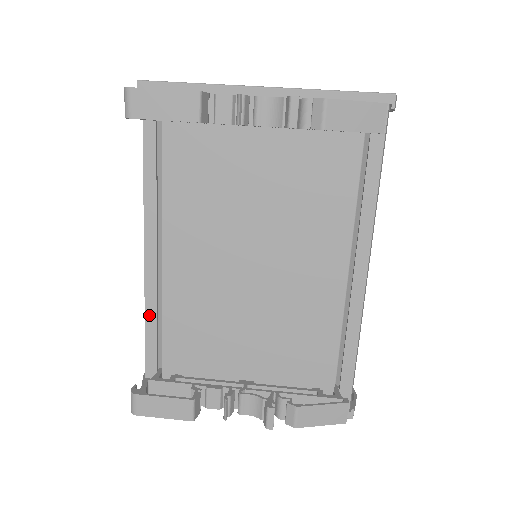
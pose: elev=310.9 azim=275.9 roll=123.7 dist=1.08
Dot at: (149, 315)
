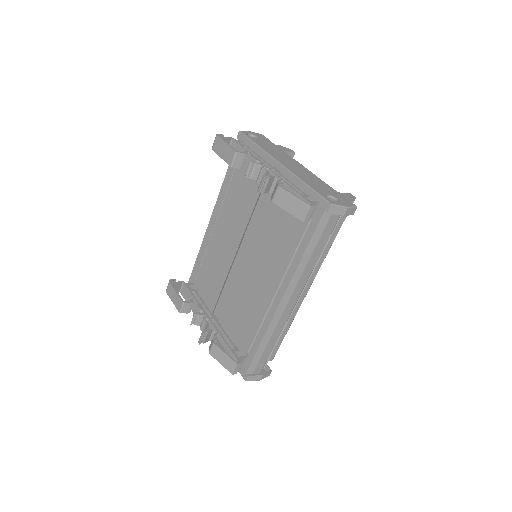
Dot at: (200, 252)
